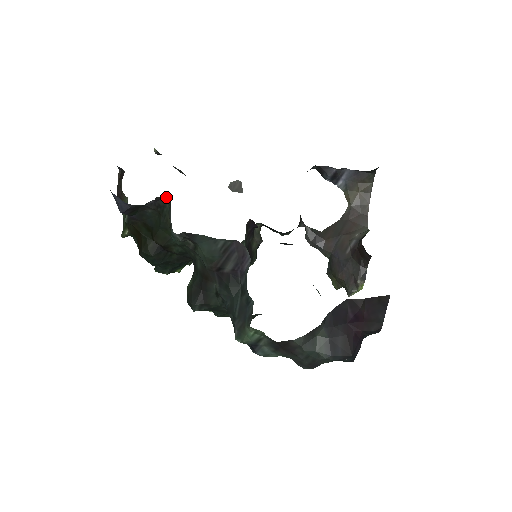
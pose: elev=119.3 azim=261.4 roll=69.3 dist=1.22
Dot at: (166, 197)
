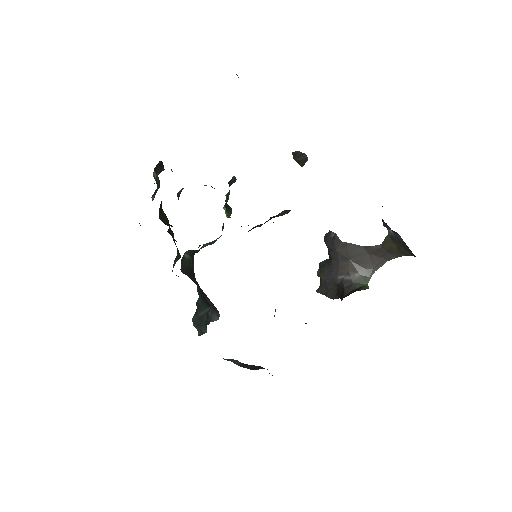
Dot at: occluded
